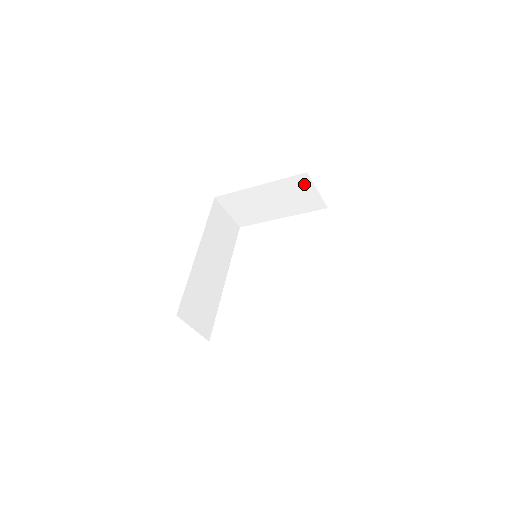
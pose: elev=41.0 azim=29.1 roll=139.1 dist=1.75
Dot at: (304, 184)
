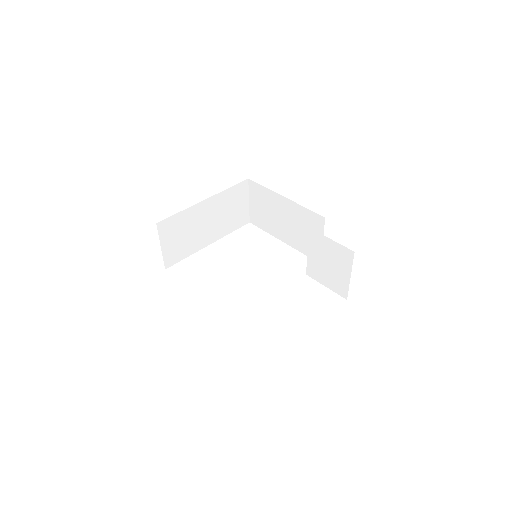
Dot at: (242, 194)
